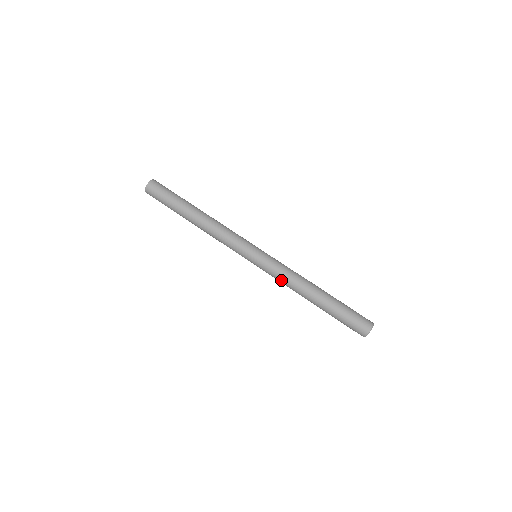
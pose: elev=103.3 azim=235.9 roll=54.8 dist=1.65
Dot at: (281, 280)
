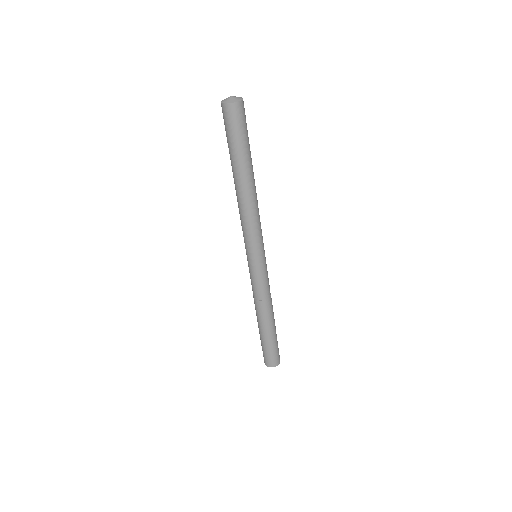
Dot at: (252, 288)
